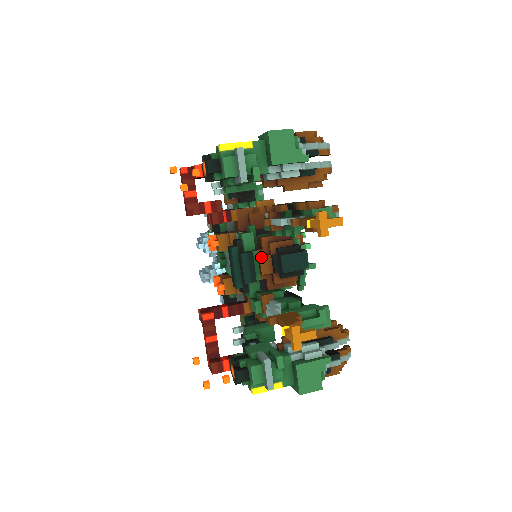
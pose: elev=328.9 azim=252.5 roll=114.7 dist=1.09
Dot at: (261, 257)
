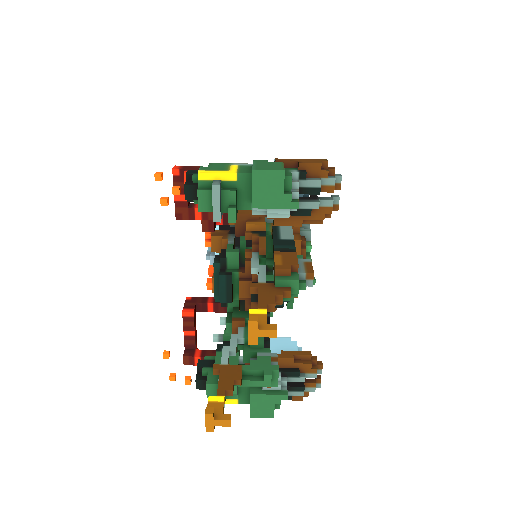
Dot at: (240, 282)
